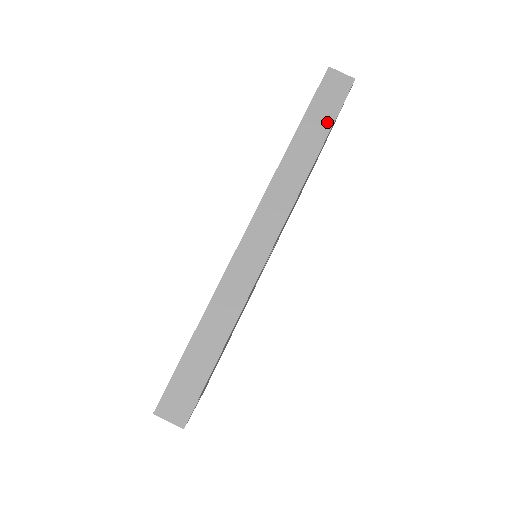
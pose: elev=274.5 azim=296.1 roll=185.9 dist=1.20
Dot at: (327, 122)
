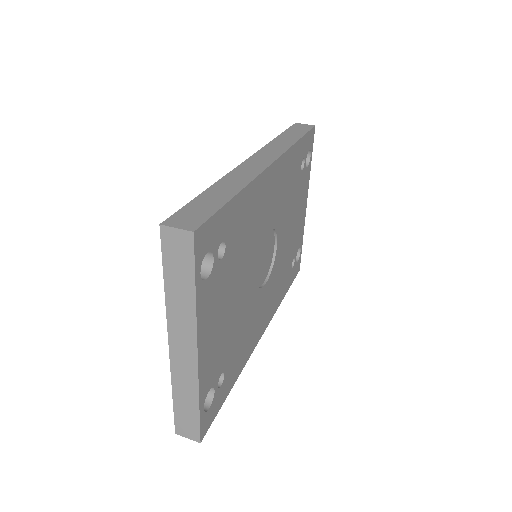
Dot at: (300, 134)
